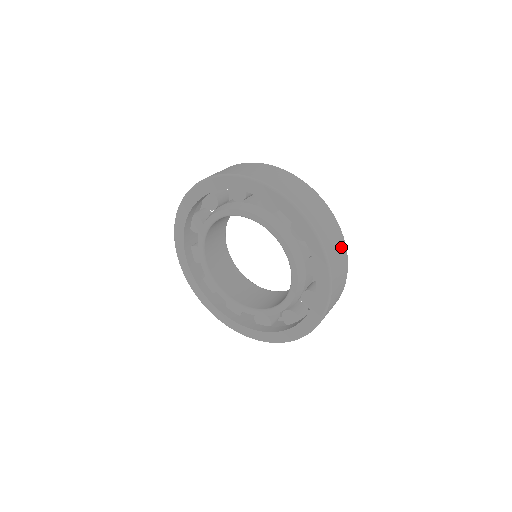
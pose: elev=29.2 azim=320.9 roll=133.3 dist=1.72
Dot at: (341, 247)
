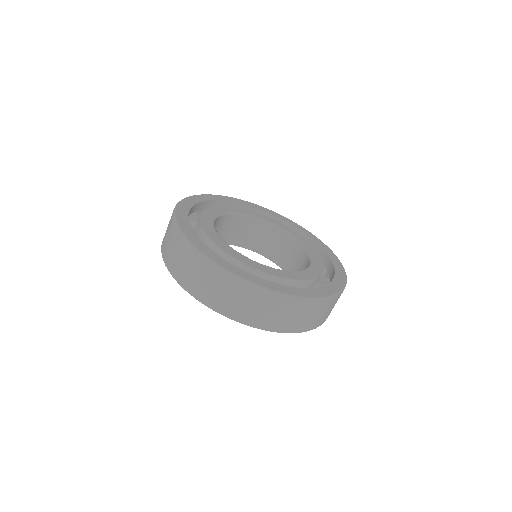
Dot at: (273, 303)
